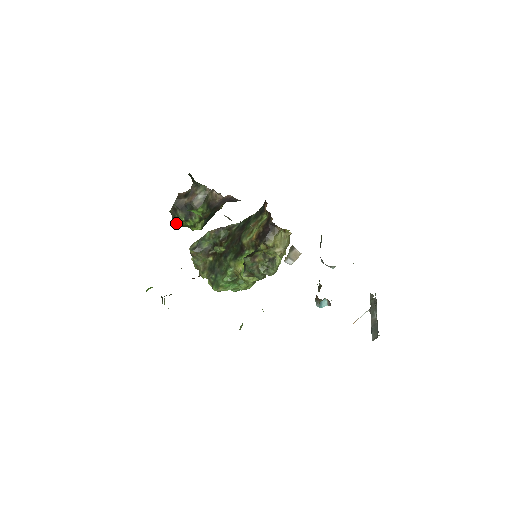
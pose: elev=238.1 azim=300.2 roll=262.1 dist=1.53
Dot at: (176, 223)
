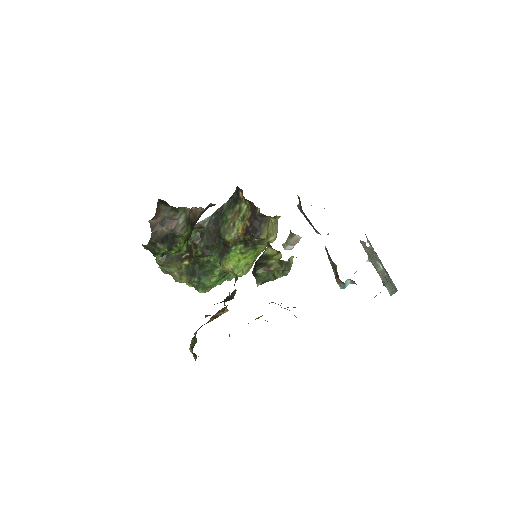
Dot at: (157, 256)
